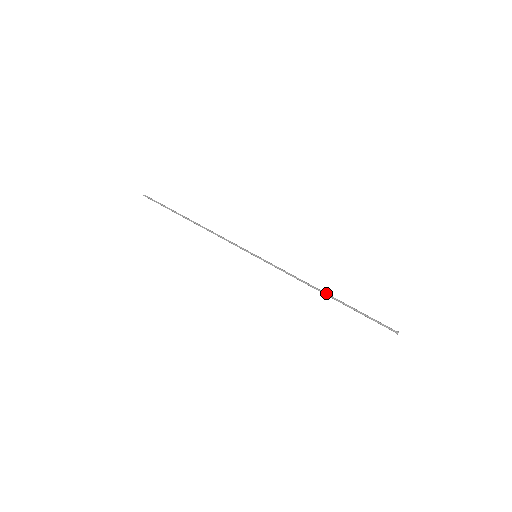
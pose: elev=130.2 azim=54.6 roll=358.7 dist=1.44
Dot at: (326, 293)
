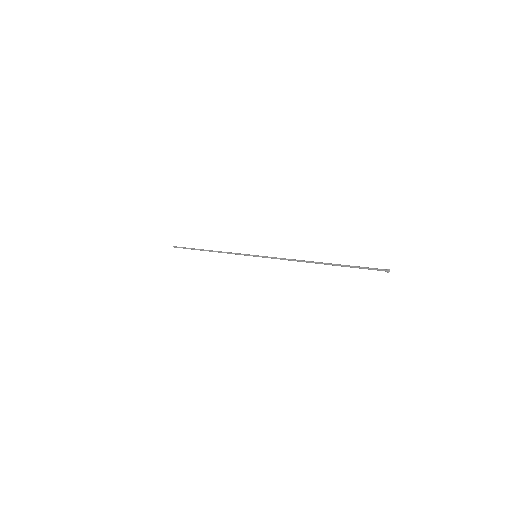
Dot at: (316, 262)
